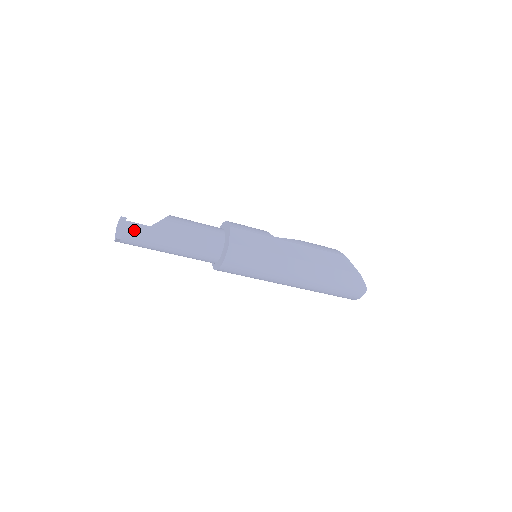
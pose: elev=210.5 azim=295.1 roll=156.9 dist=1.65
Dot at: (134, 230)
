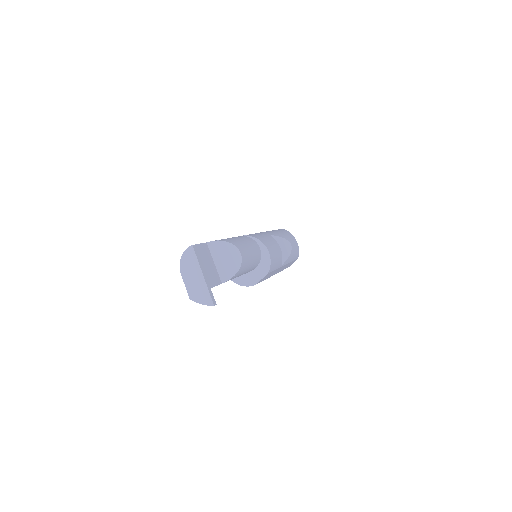
Dot at: occluded
